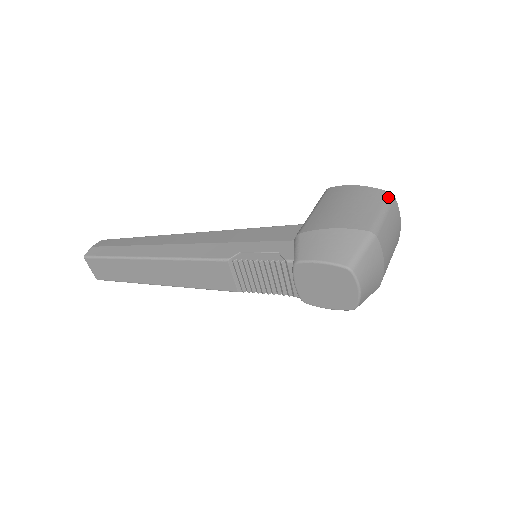
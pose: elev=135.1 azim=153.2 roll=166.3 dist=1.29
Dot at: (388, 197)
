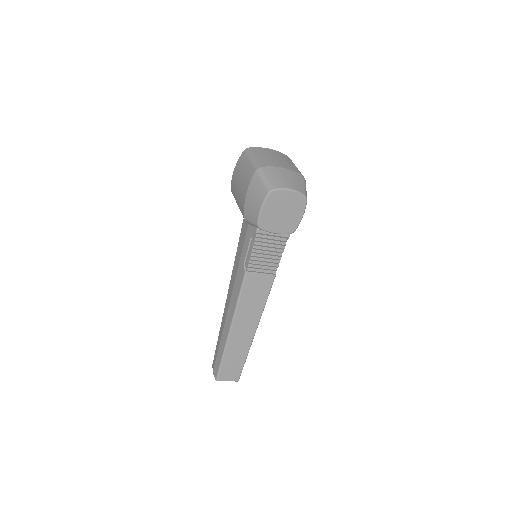
Dot at: (246, 152)
